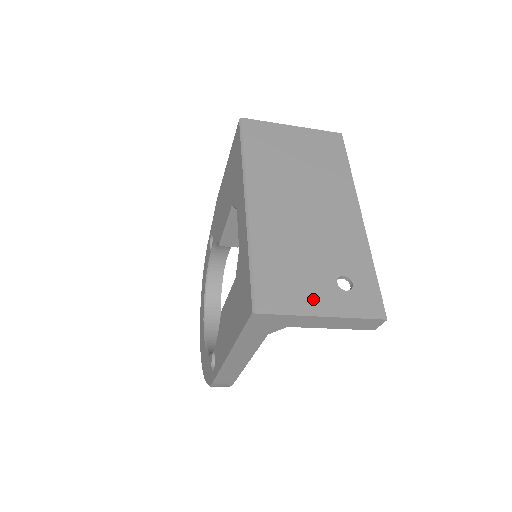
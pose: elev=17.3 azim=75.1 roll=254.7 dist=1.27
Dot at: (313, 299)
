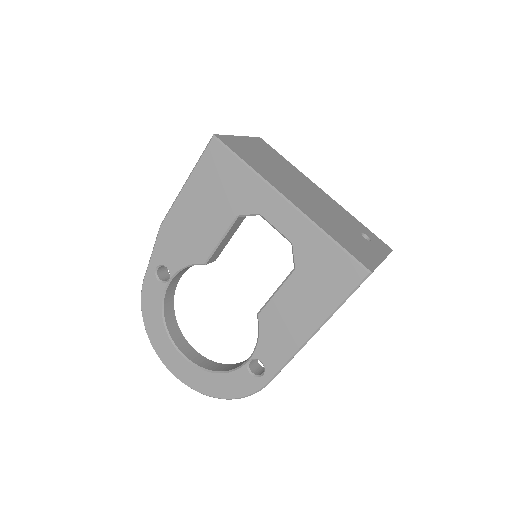
Dot at: (371, 252)
